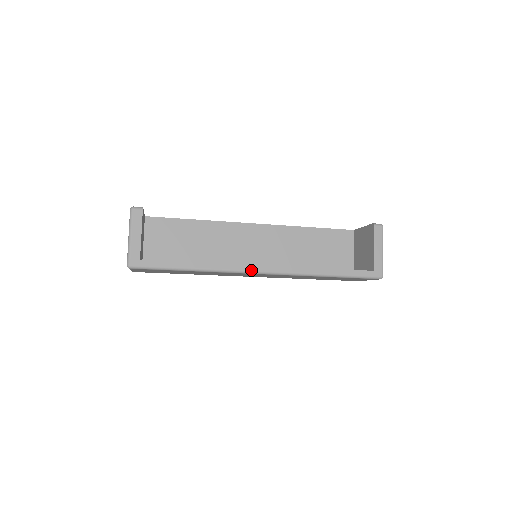
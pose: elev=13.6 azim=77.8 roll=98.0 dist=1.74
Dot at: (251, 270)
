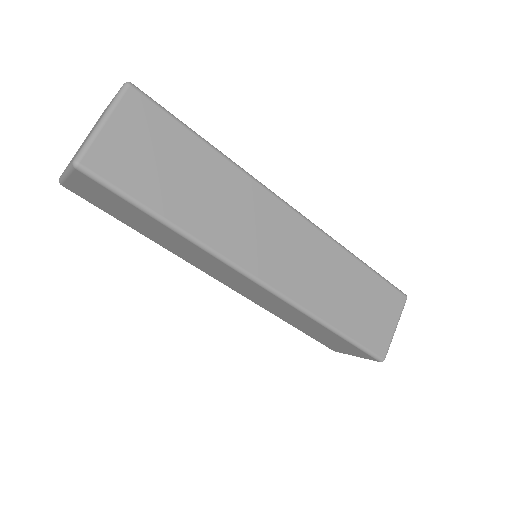
Dot at: (279, 198)
